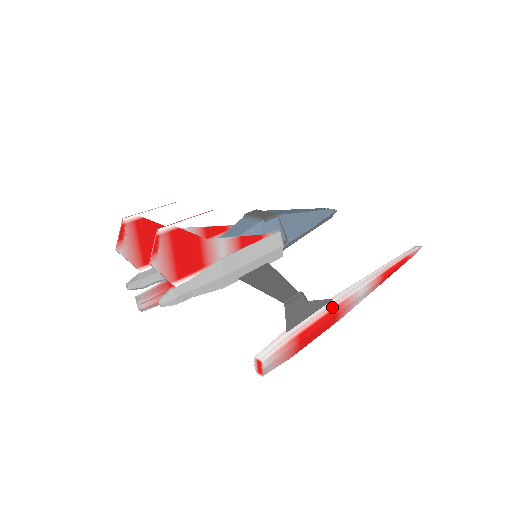
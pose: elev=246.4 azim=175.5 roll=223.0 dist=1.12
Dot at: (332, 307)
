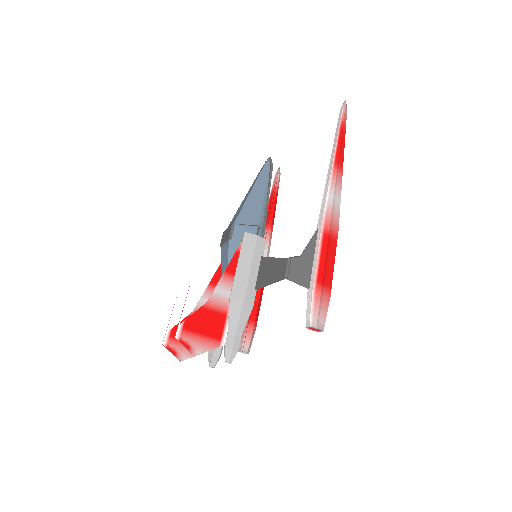
Dot at: (321, 236)
